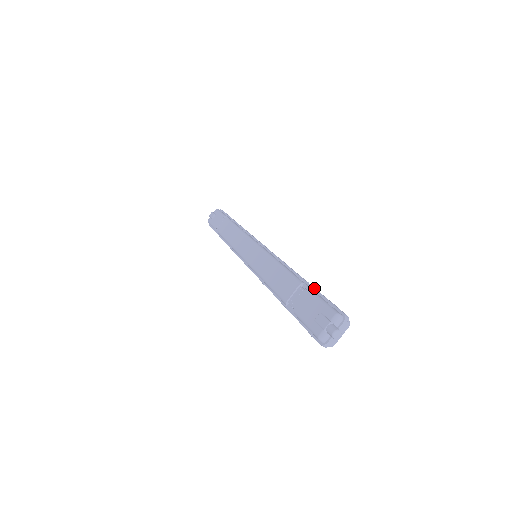
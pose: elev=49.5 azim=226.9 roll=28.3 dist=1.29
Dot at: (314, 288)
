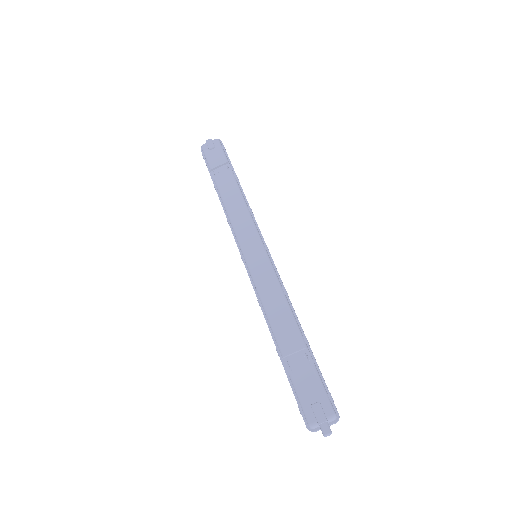
Dot at: (315, 360)
